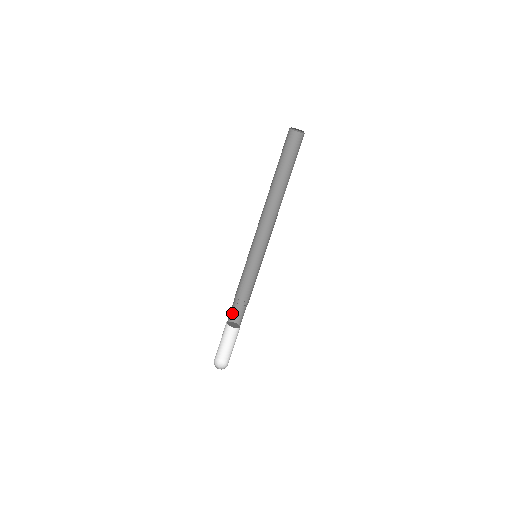
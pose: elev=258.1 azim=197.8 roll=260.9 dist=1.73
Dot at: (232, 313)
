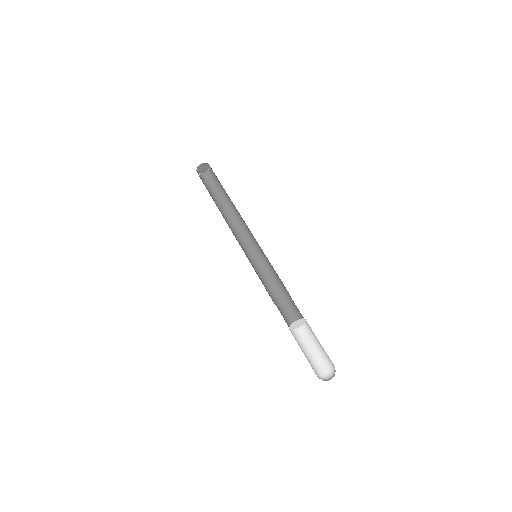
Dot at: (288, 320)
